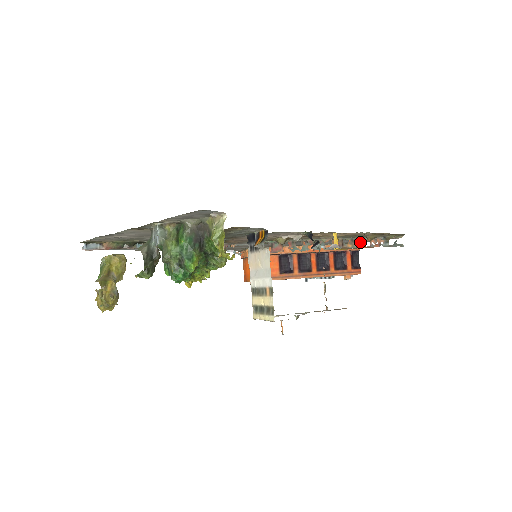
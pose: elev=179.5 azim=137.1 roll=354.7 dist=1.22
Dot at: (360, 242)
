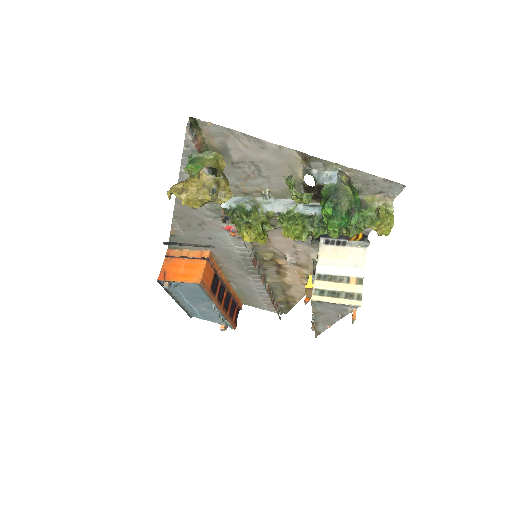
Dot at: (251, 302)
